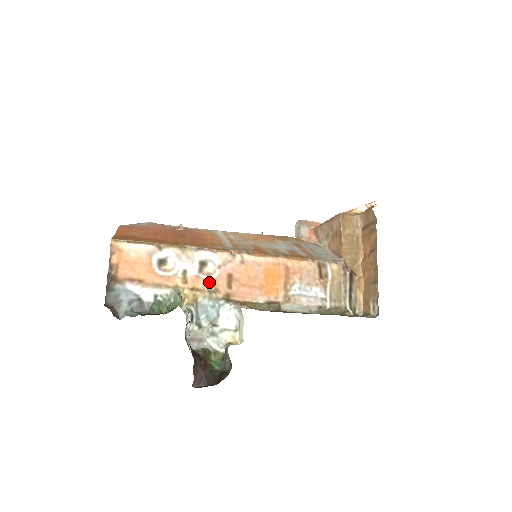
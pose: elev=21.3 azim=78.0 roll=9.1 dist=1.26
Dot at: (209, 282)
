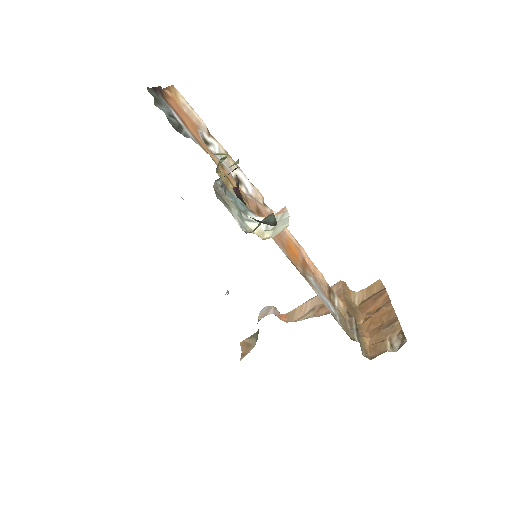
Dot at: (242, 191)
